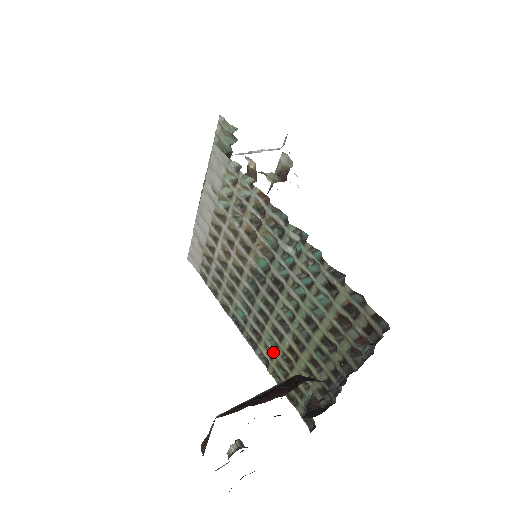
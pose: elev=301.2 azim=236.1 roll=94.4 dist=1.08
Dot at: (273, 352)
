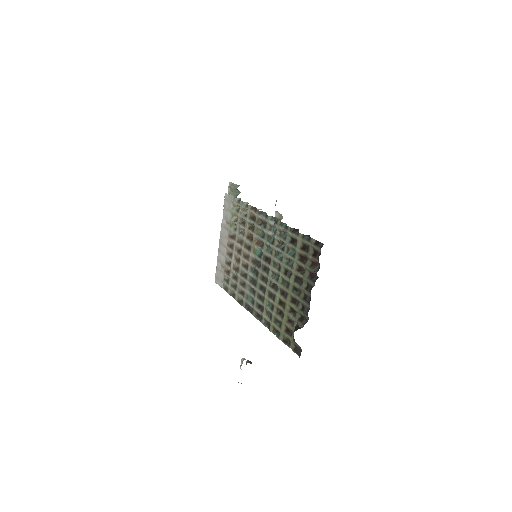
Dot at: (271, 312)
